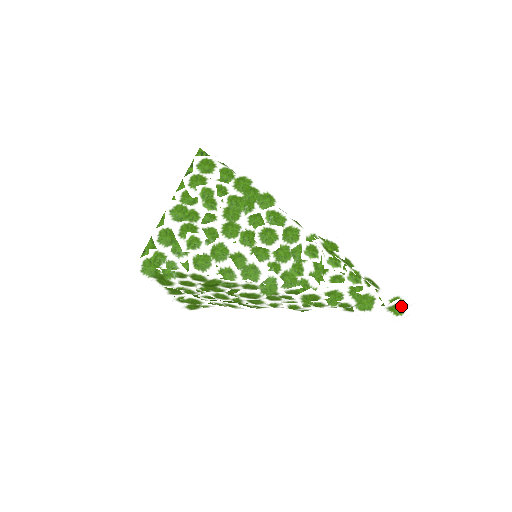
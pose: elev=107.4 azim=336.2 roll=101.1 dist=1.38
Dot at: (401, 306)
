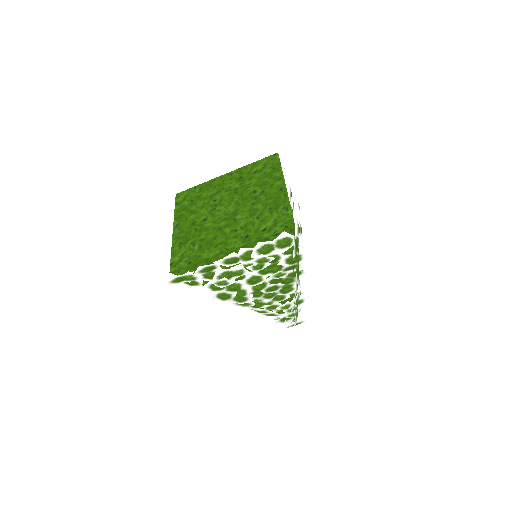
Dot at: occluded
